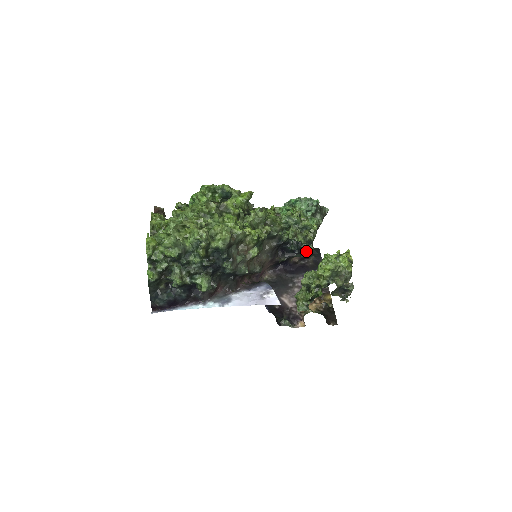
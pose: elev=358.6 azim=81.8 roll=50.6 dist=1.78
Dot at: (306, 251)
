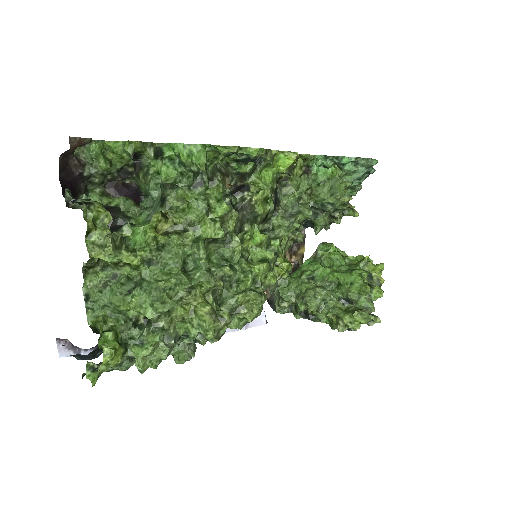
Dot at: occluded
